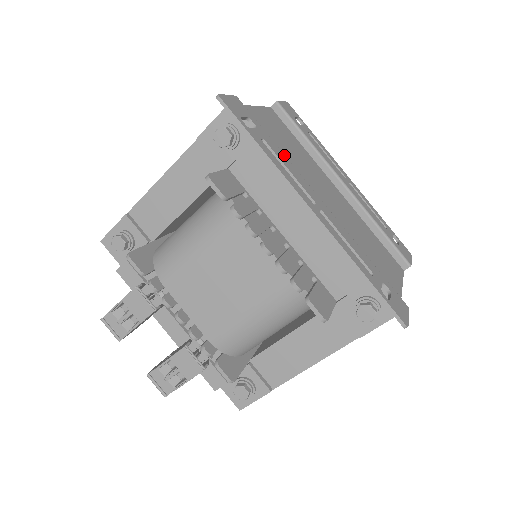
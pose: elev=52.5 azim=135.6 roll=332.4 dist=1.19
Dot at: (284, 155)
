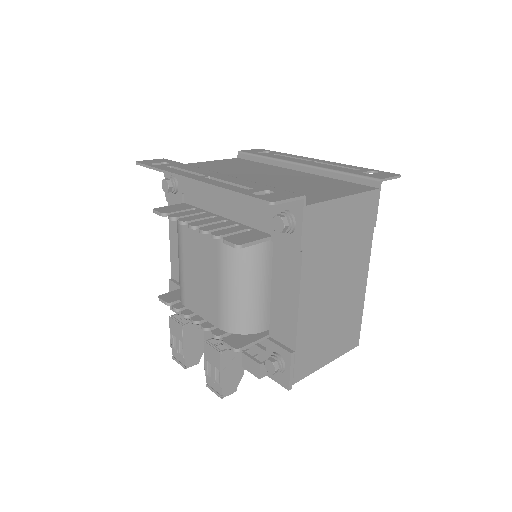
Dot at: (193, 166)
